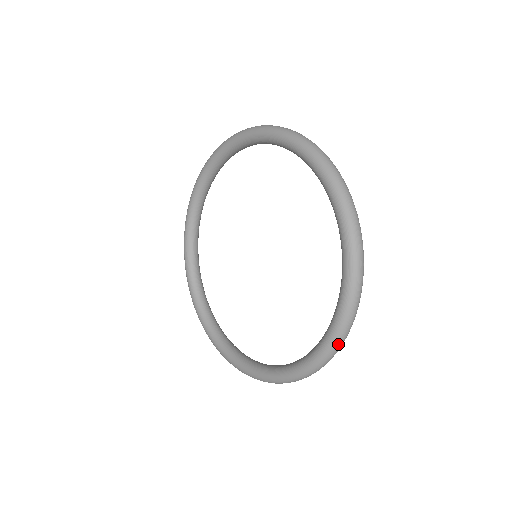
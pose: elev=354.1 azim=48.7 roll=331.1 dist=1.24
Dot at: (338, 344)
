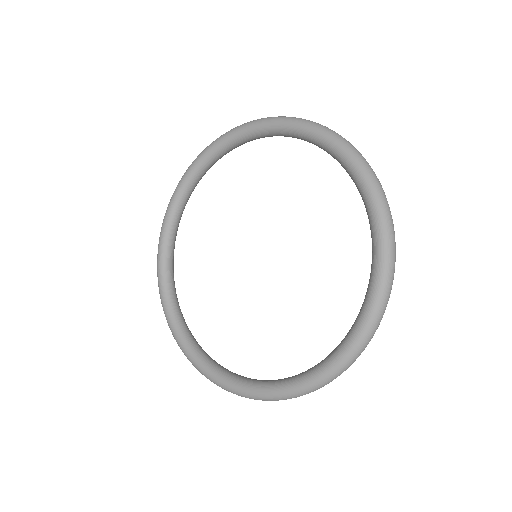
Dot at: (363, 346)
